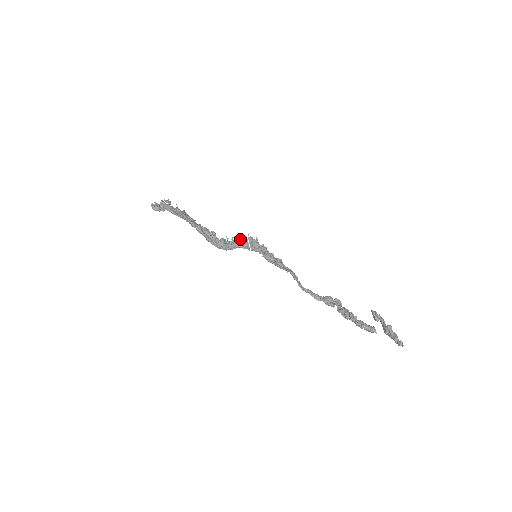
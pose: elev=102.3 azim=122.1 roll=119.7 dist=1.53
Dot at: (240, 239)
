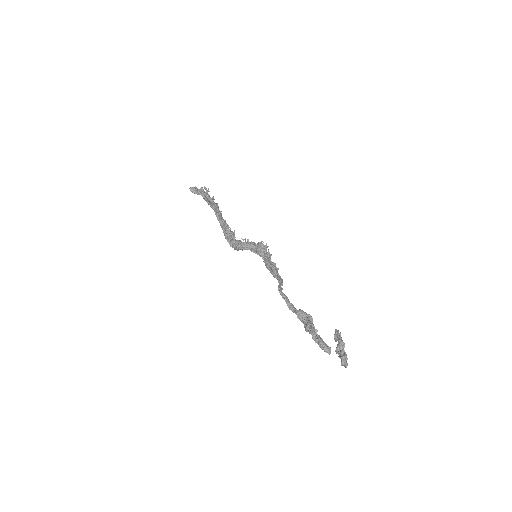
Dot at: (252, 242)
